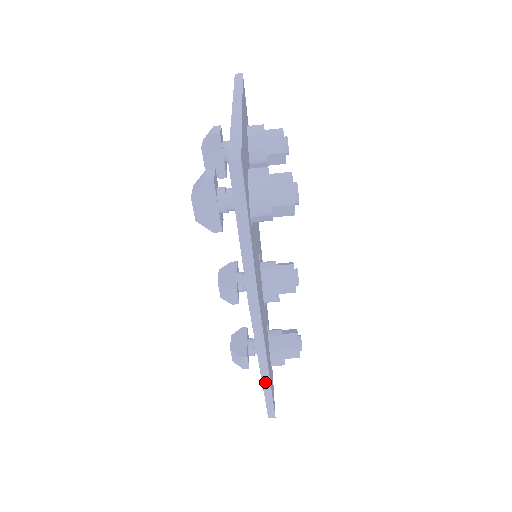
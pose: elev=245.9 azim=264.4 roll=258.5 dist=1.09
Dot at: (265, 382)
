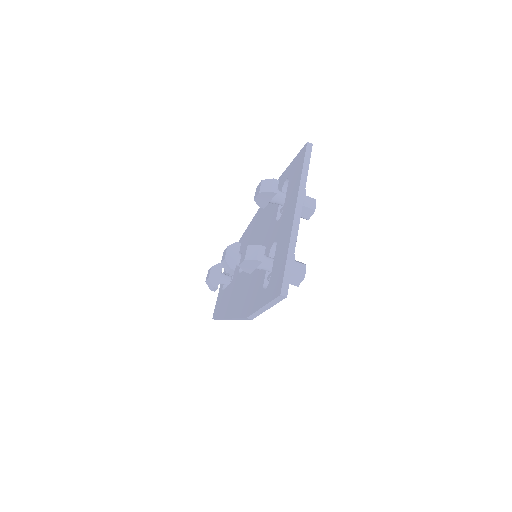
Dot at: (225, 319)
